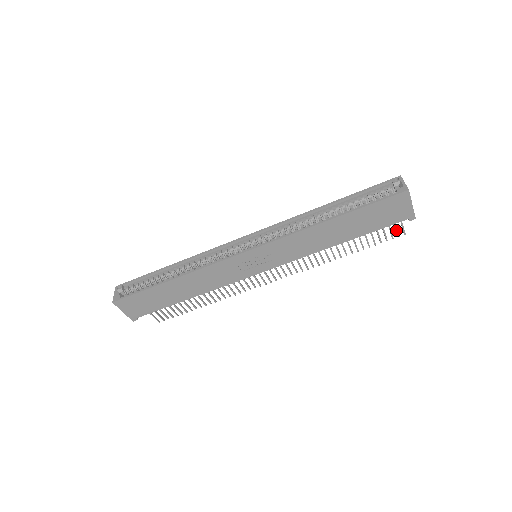
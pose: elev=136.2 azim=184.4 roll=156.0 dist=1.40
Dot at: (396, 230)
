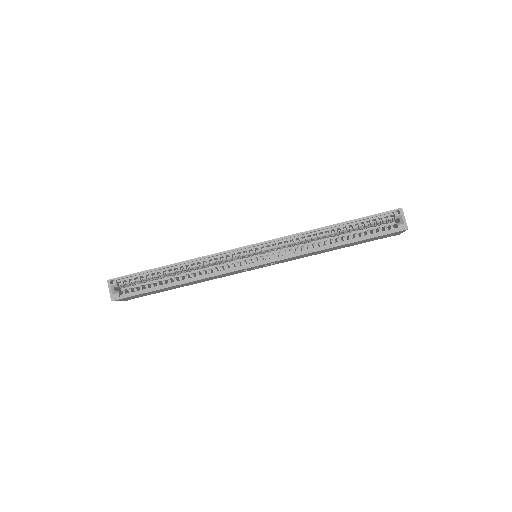
Dot at: occluded
